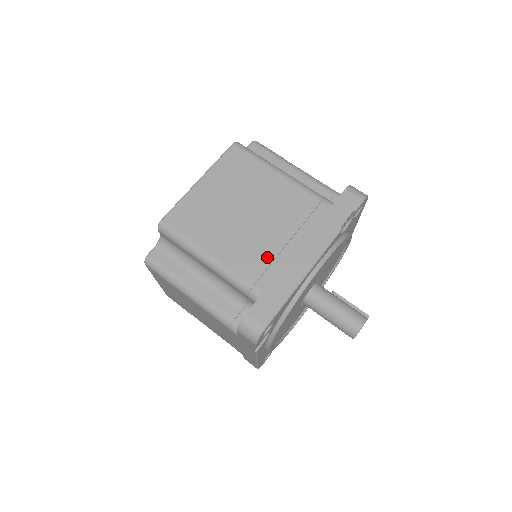
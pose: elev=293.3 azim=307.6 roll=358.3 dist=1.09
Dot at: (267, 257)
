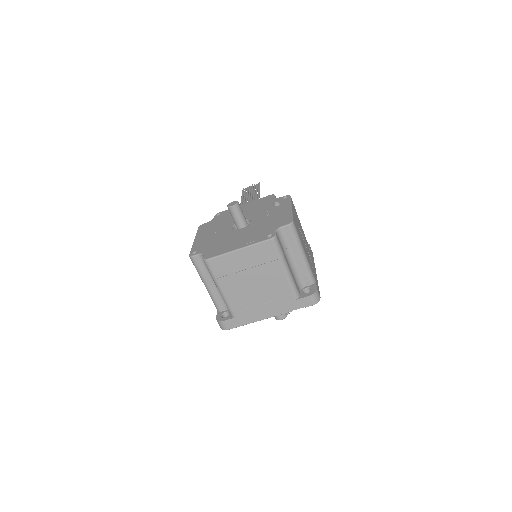
Dot at: (248, 305)
